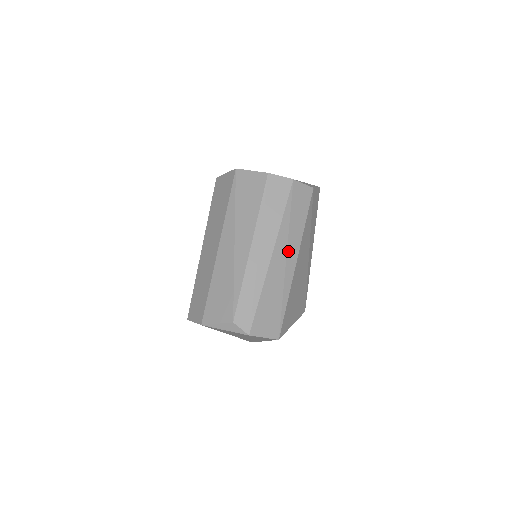
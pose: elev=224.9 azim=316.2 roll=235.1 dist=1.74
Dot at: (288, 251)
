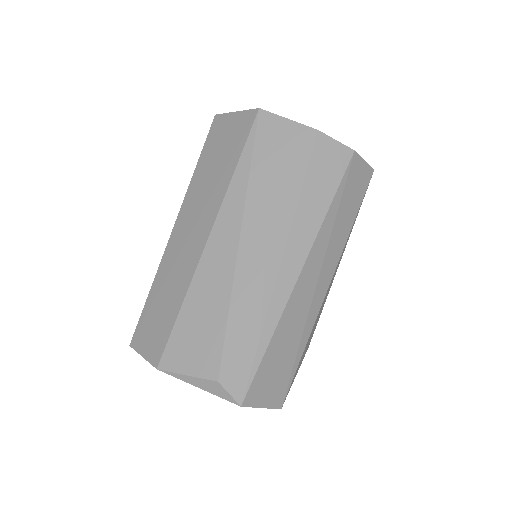
Dot at: (322, 268)
